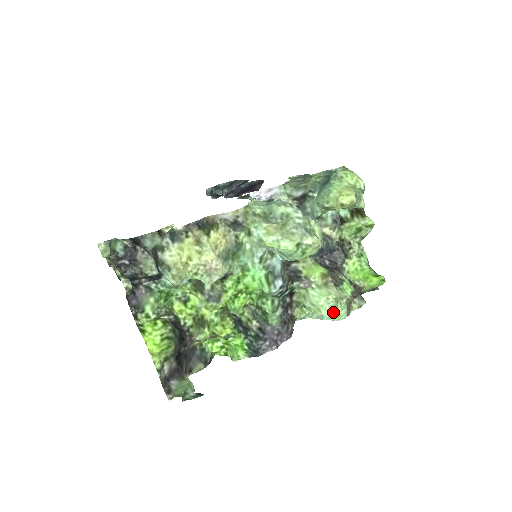
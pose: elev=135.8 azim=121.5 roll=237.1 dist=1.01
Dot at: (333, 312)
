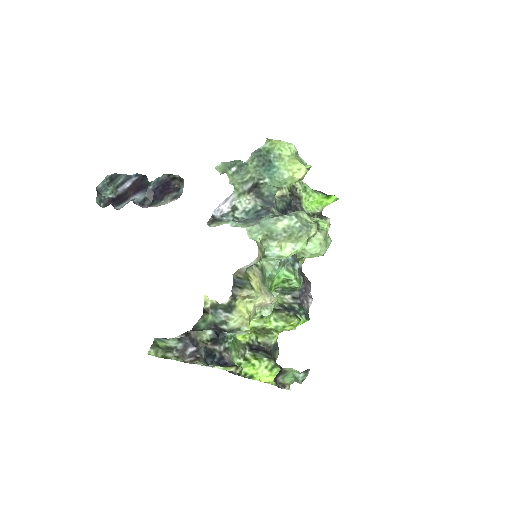
Dot at: (327, 248)
